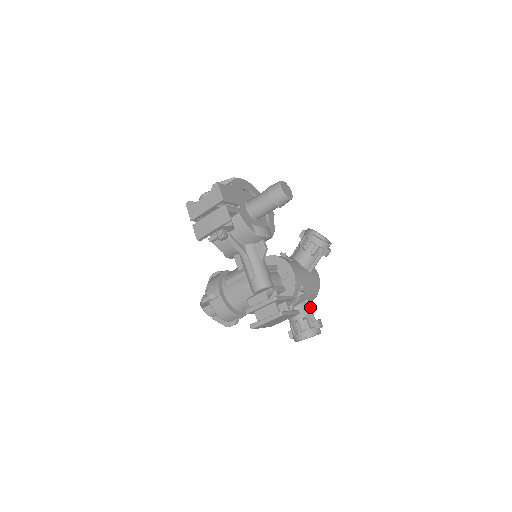
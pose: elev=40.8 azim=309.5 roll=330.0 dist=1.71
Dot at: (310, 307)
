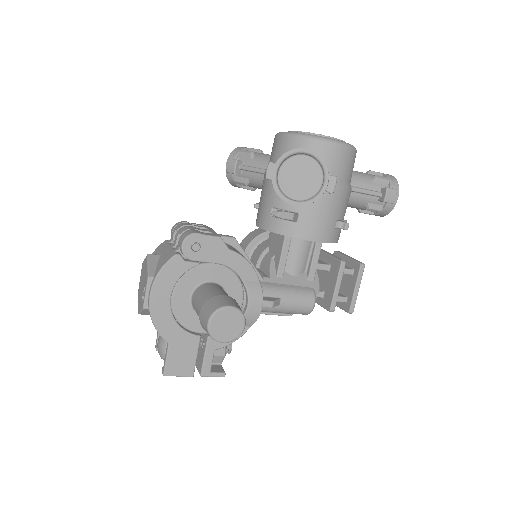
Dot at: (362, 192)
